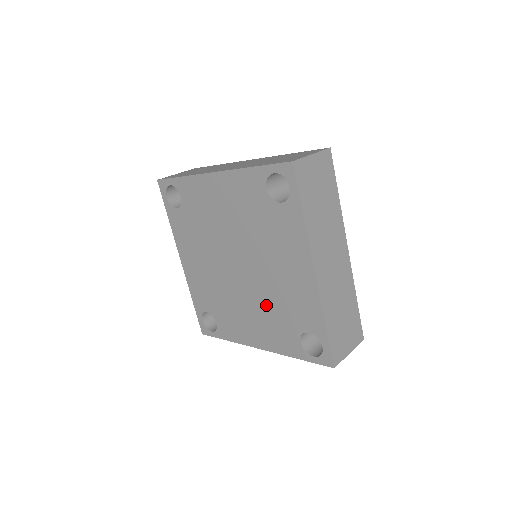
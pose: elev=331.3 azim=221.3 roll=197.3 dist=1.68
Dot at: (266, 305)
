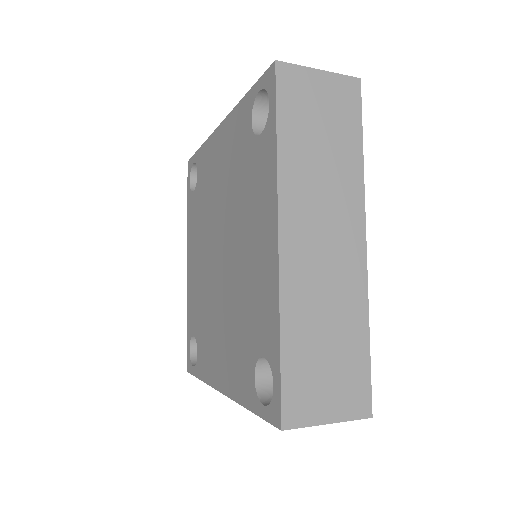
Dot at: (233, 313)
